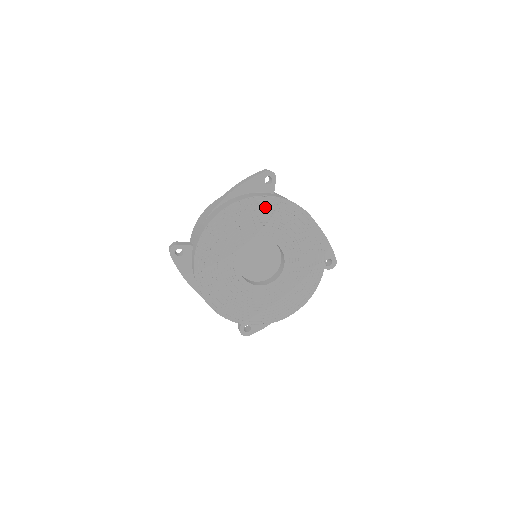
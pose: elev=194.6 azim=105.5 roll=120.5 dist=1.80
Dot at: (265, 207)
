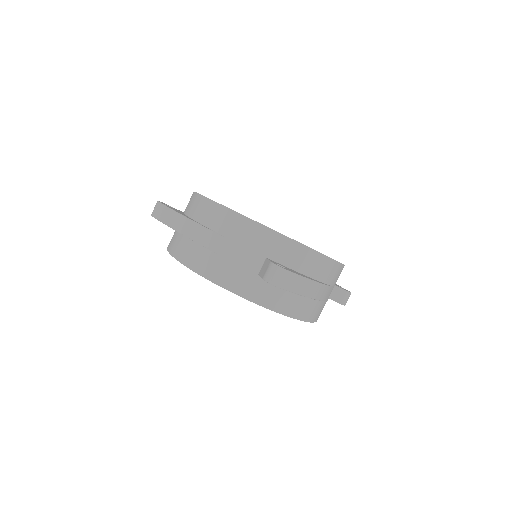
Dot at: occluded
